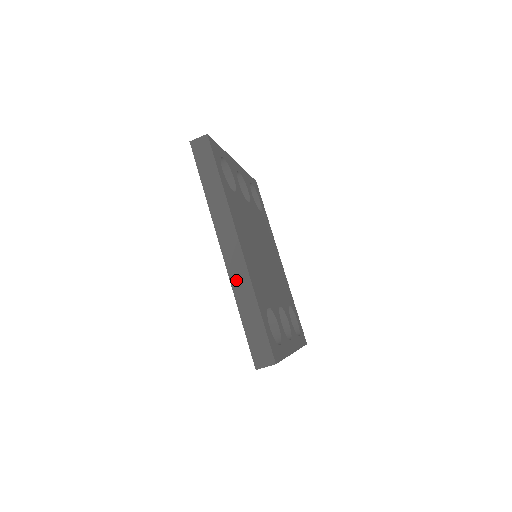
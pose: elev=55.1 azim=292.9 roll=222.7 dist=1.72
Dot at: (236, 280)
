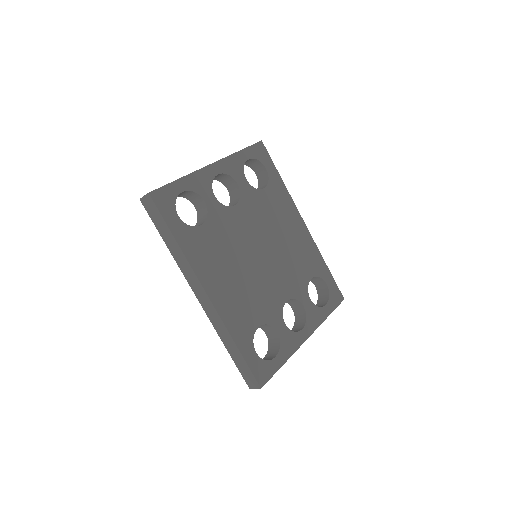
Dot at: (214, 323)
